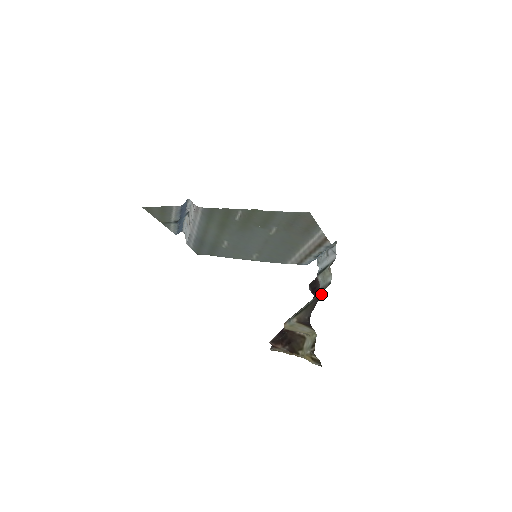
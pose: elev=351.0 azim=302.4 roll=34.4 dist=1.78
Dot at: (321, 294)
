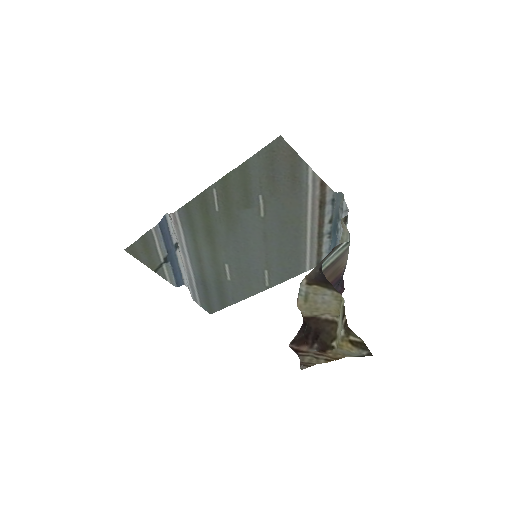
Dot at: (335, 246)
